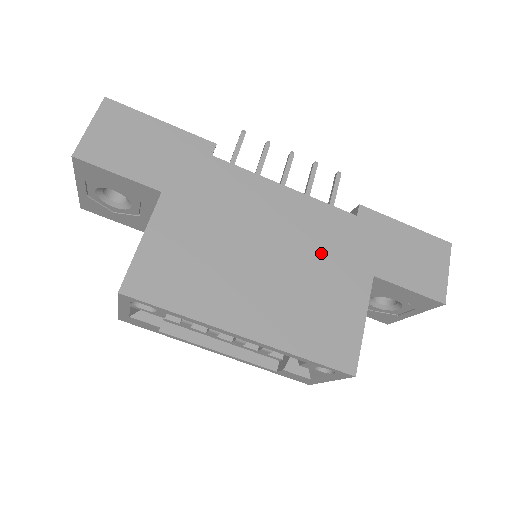
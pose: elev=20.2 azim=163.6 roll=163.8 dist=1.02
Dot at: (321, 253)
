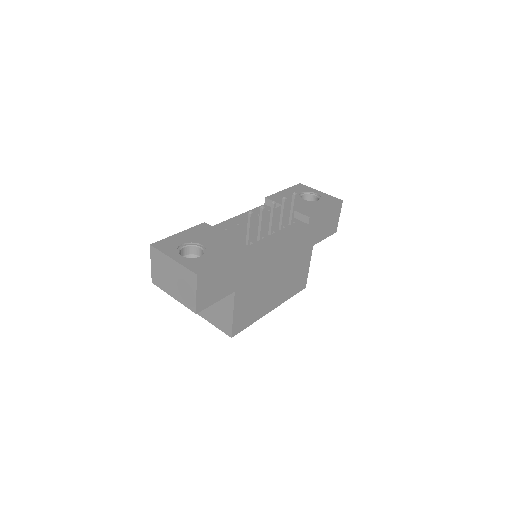
Dot at: (295, 255)
